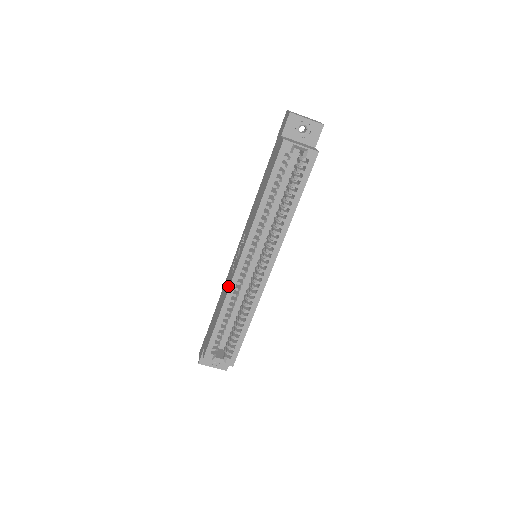
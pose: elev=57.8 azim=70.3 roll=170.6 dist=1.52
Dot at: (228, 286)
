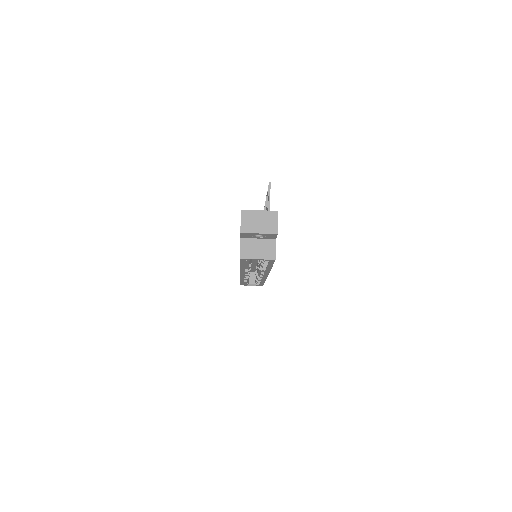
Dot at: occluded
